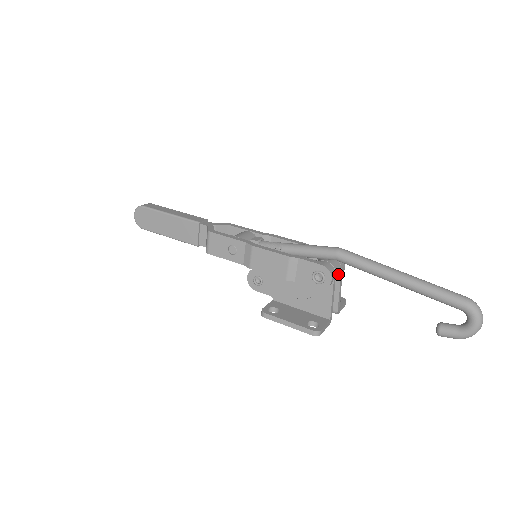
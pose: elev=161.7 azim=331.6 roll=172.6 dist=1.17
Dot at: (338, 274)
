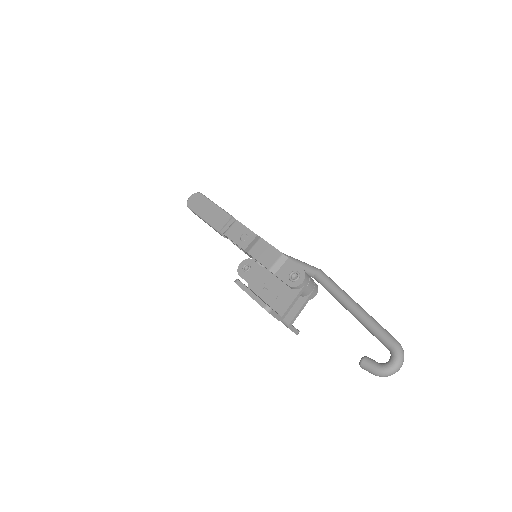
Dot at: (309, 289)
